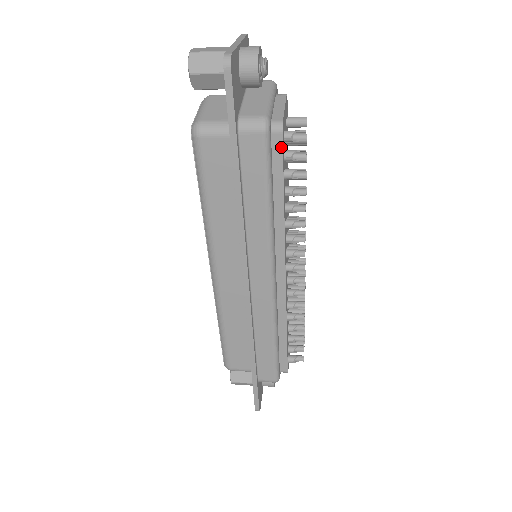
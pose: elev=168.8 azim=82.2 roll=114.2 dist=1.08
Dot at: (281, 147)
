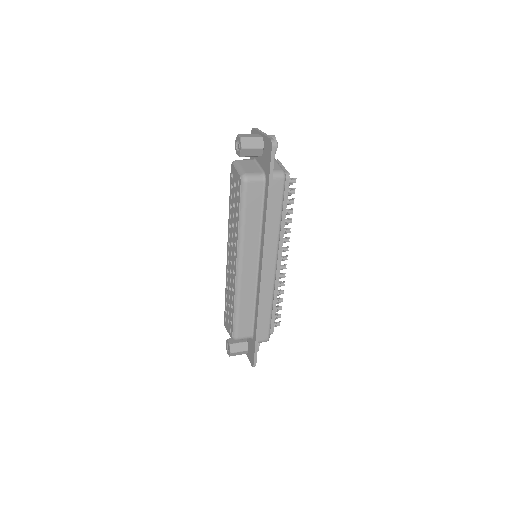
Dot at: (288, 186)
